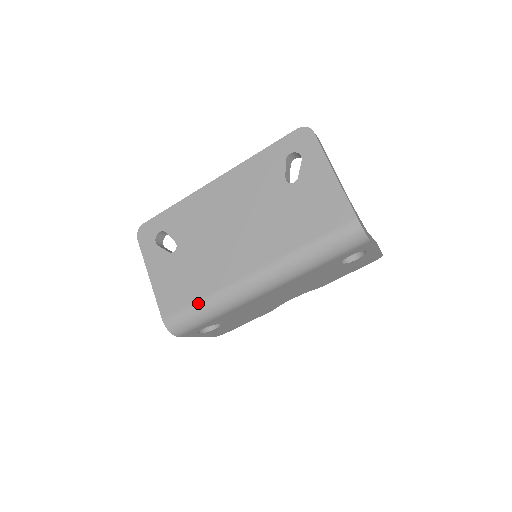
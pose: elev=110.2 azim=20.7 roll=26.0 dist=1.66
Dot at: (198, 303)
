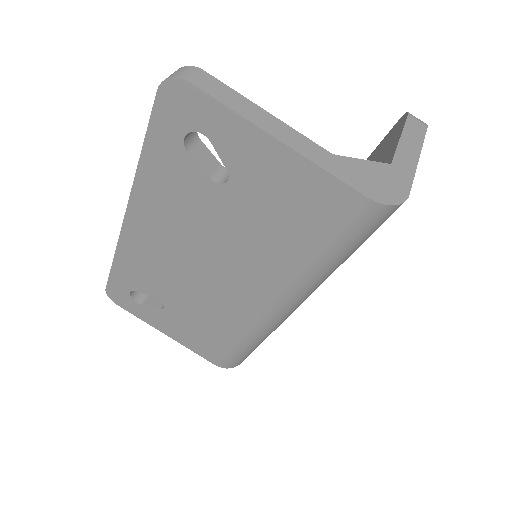
Dot at: (237, 346)
